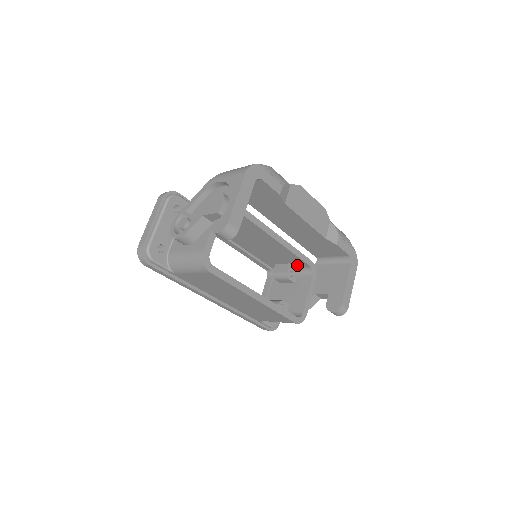
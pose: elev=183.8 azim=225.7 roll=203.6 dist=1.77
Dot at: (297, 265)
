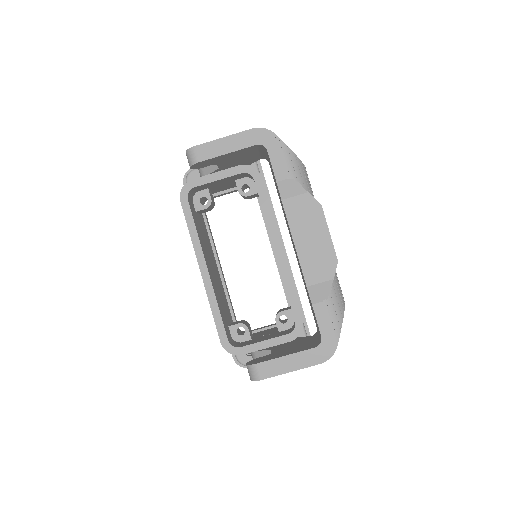
Dot at: occluded
